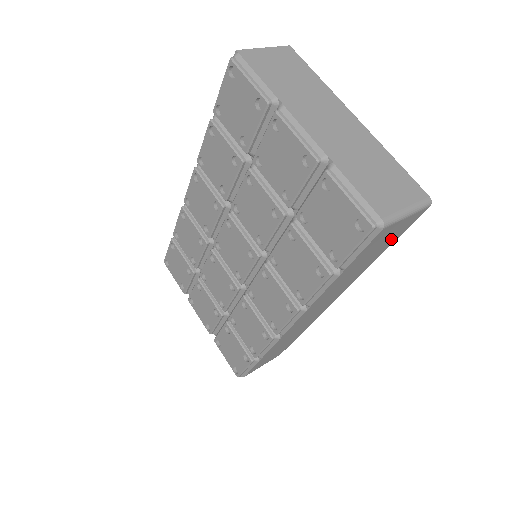
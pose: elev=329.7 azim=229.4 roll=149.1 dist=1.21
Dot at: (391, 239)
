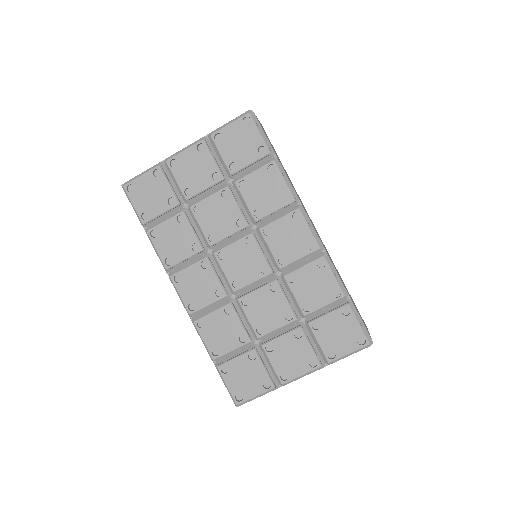
Dot at: occluded
